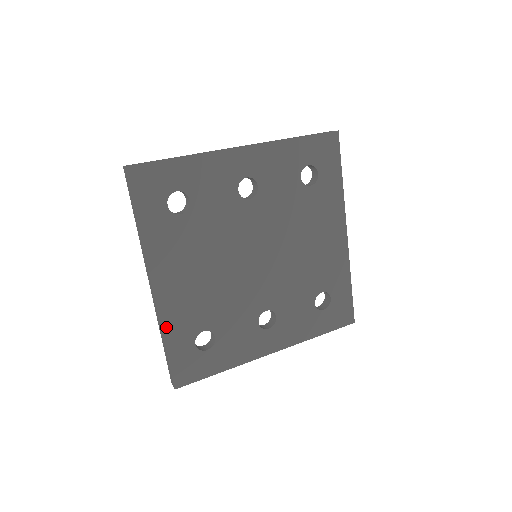
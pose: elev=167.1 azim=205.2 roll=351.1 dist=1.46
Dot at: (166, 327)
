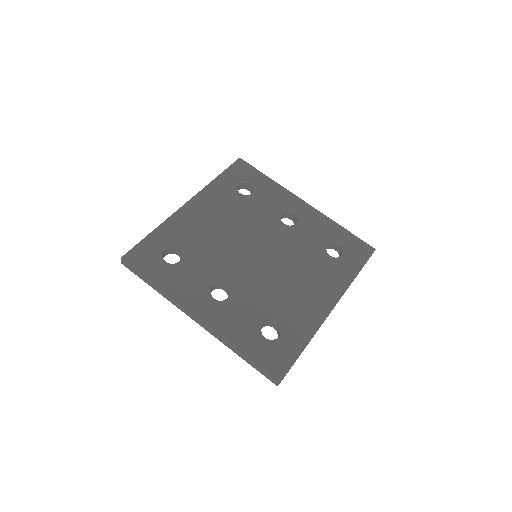
Dot at: (165, 225)
